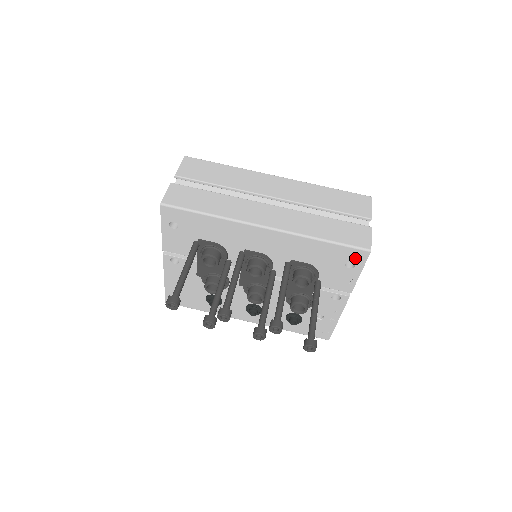
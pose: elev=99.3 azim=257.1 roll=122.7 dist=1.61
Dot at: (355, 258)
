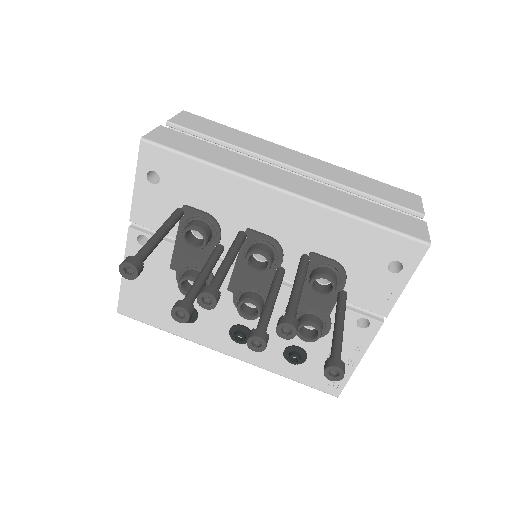
Dot at: (405, 255)
